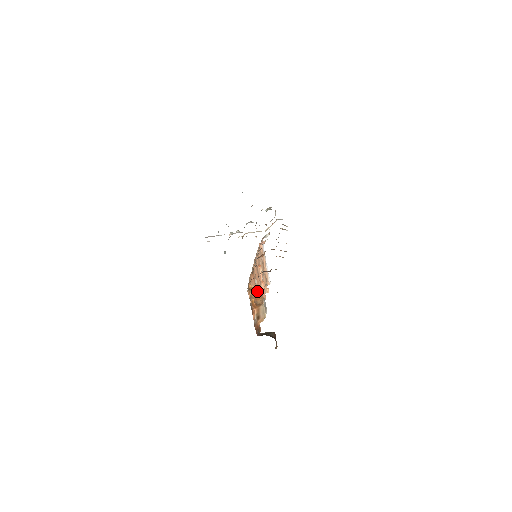
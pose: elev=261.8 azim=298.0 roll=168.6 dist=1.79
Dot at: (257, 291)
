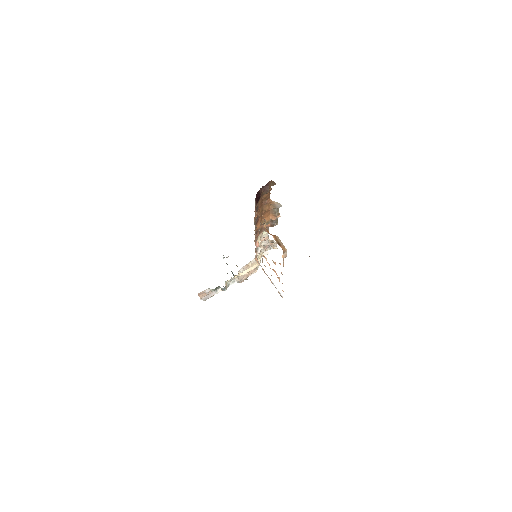
Dot at: occluded
